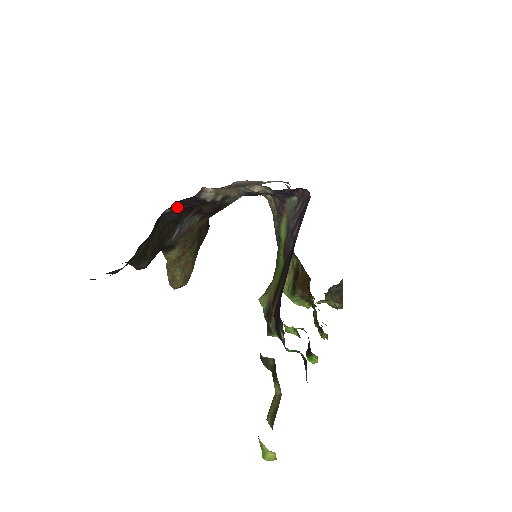
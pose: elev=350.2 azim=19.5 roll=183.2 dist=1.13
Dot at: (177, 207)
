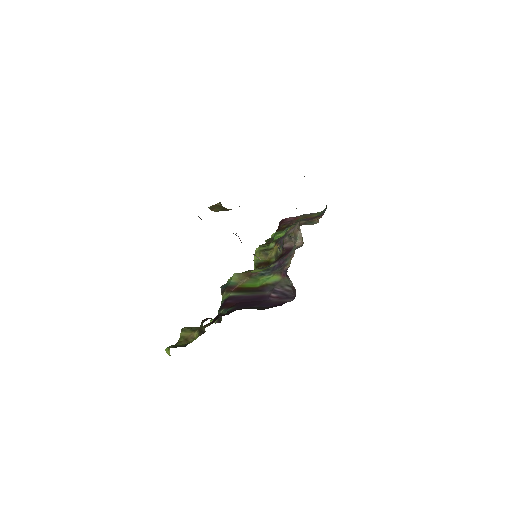
Dot at: occluded
